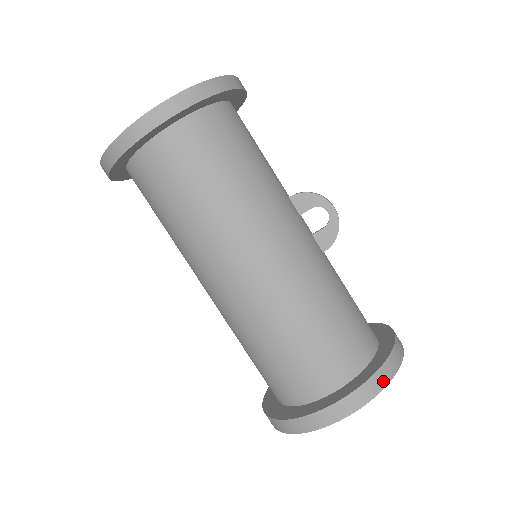
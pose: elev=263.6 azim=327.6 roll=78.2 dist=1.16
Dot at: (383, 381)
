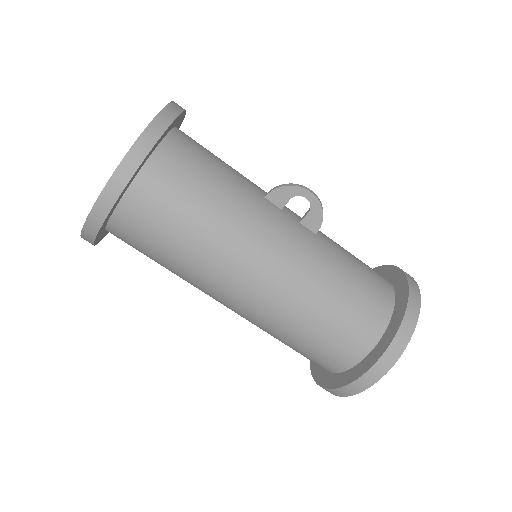
Dot at: (407, 335)
